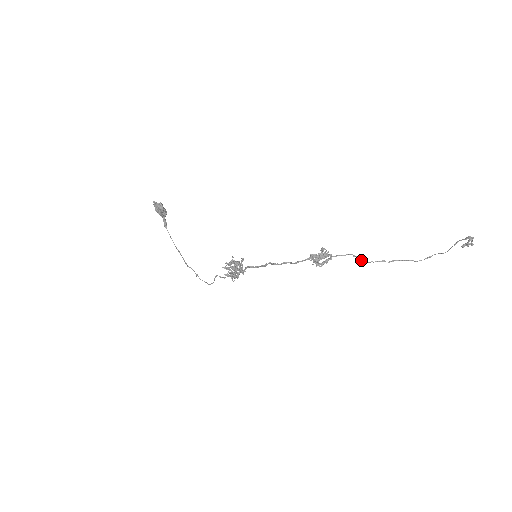
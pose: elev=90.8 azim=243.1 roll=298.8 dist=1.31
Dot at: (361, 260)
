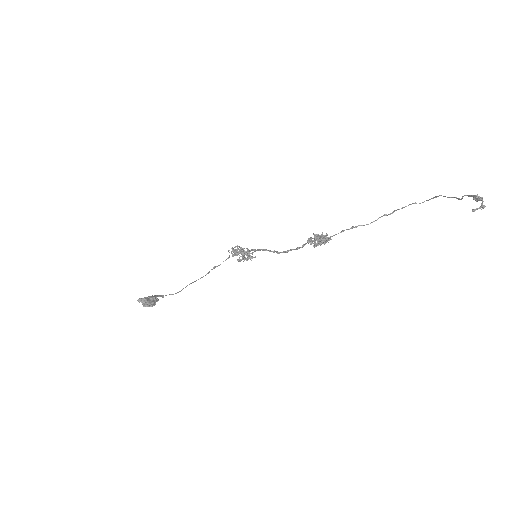
Dot at: occluded
